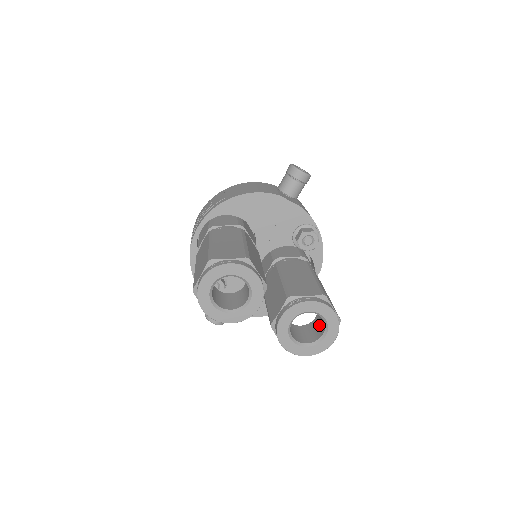
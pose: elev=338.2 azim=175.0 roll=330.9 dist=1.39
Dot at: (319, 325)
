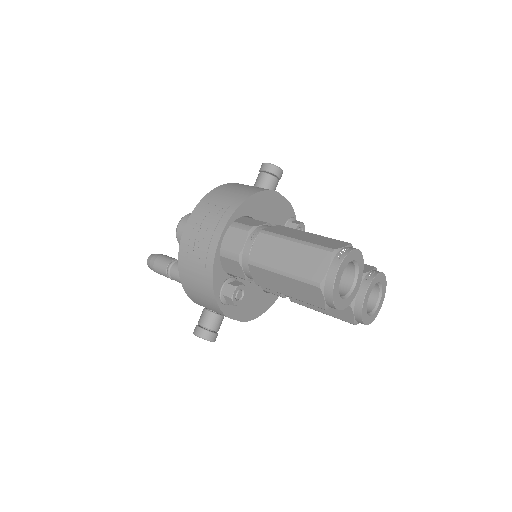
Dot at: occluded
